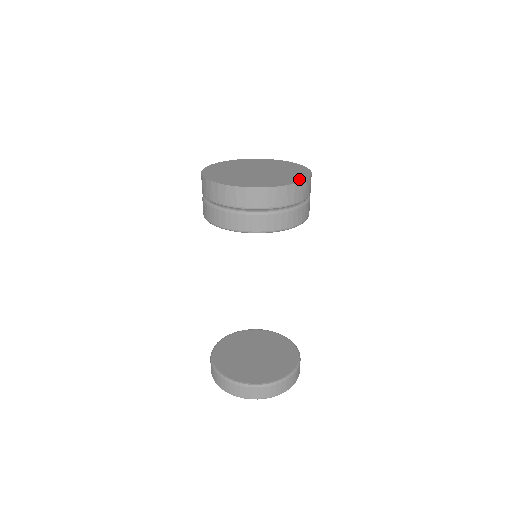
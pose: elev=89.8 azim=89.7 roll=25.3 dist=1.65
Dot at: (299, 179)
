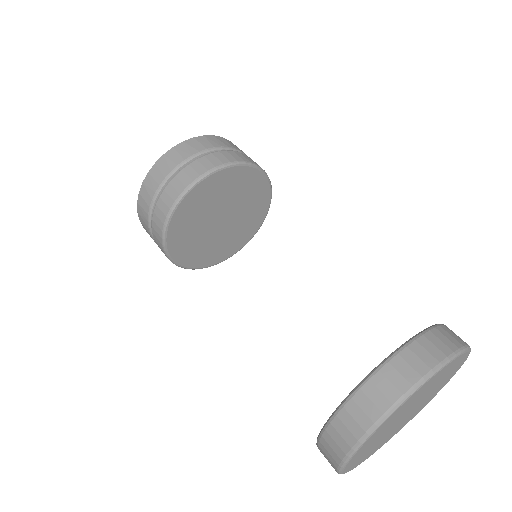
Dot at: occluded
